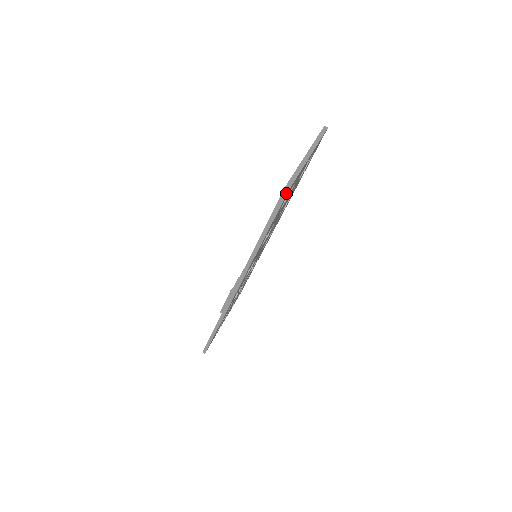
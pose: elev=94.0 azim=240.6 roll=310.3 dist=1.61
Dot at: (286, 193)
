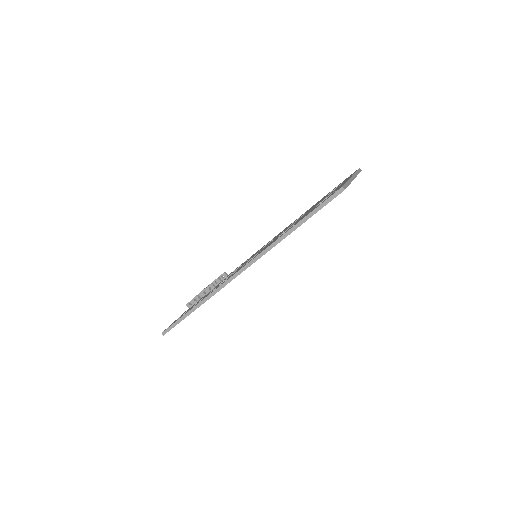
Dot at: (339, 193)
